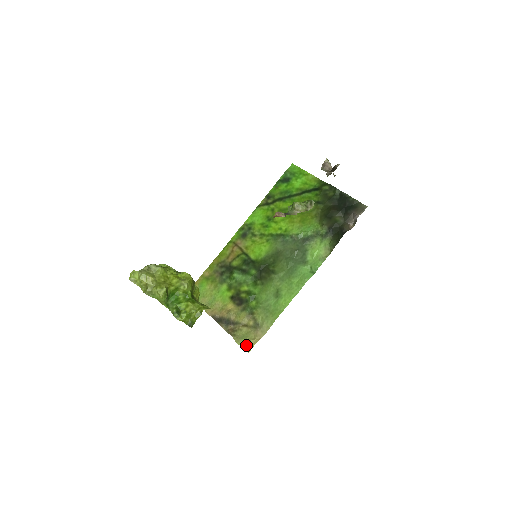
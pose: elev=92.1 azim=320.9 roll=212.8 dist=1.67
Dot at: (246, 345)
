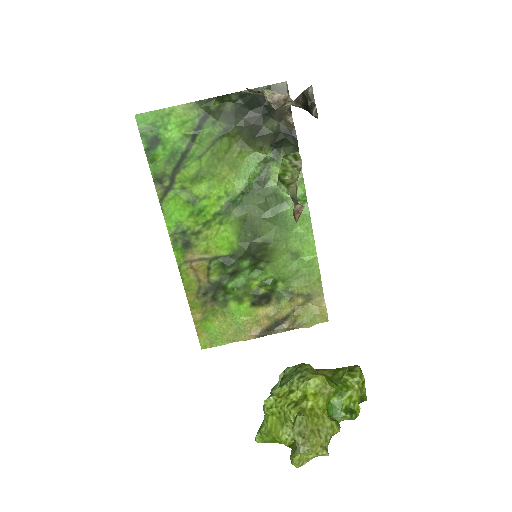
Dot at: (319, 320)
